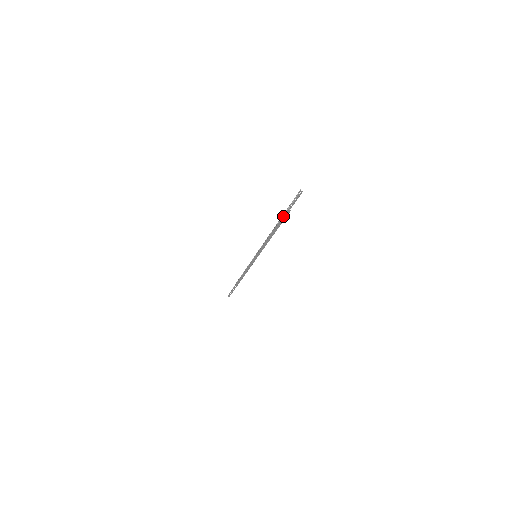
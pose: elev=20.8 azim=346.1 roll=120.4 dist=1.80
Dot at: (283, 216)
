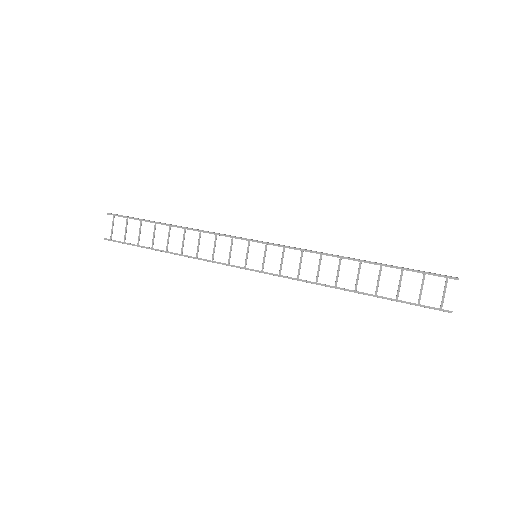
Dot at: occluded
